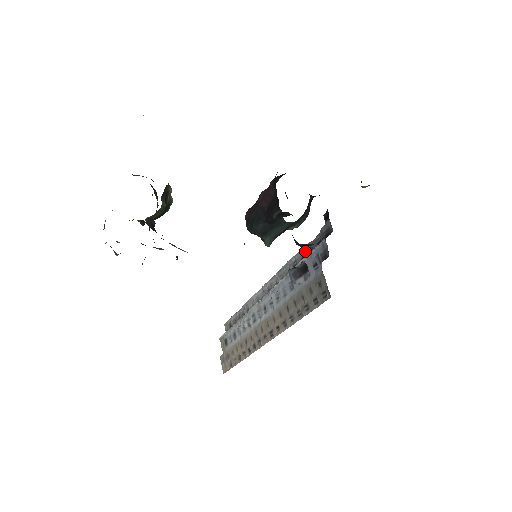
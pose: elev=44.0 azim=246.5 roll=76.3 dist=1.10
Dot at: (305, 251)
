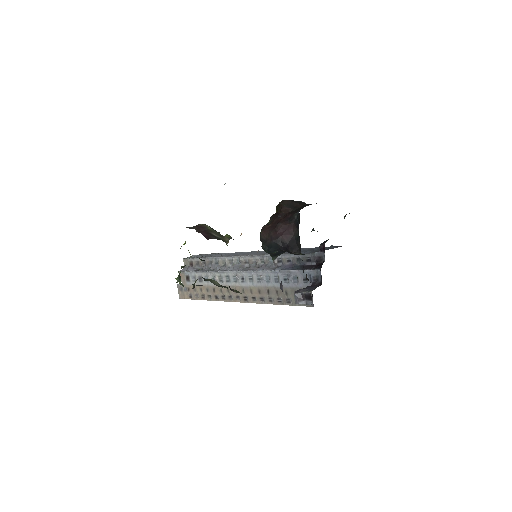
Dot at: (293, 258)
